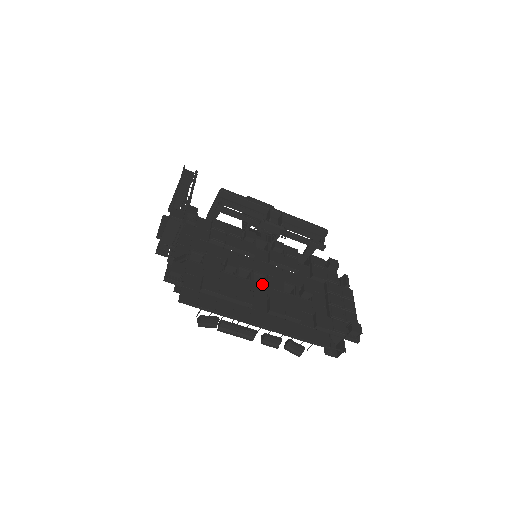
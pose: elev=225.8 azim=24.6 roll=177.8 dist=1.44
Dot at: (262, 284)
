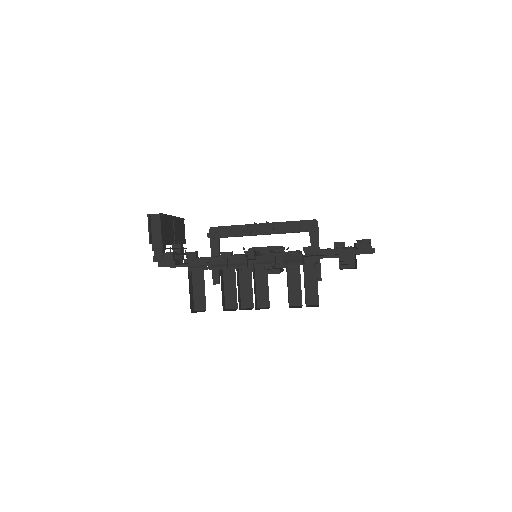
Dot at: occluded
